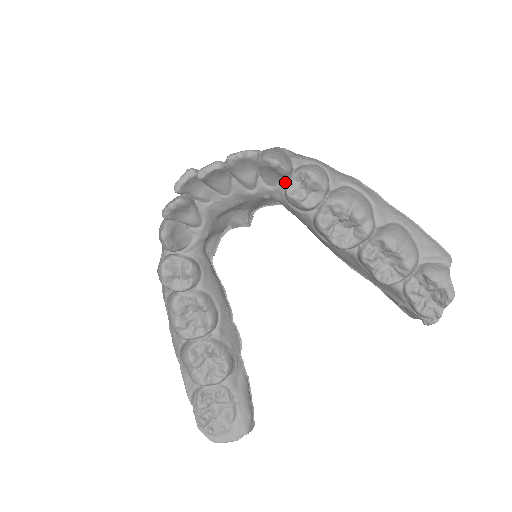
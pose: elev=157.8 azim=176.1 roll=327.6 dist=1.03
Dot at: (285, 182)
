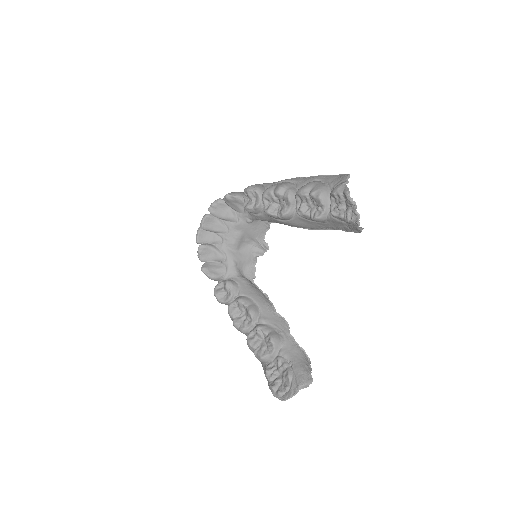
Dot at: occluded
